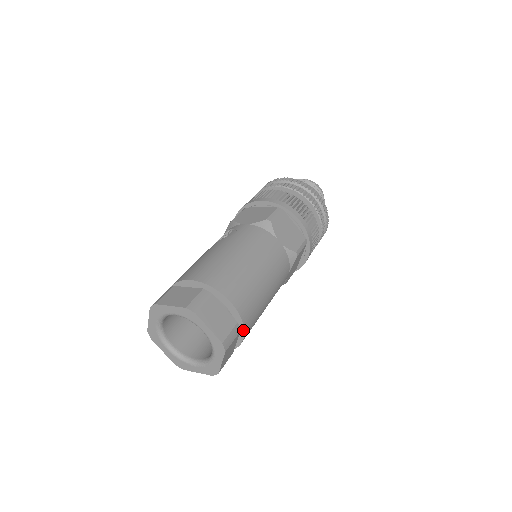
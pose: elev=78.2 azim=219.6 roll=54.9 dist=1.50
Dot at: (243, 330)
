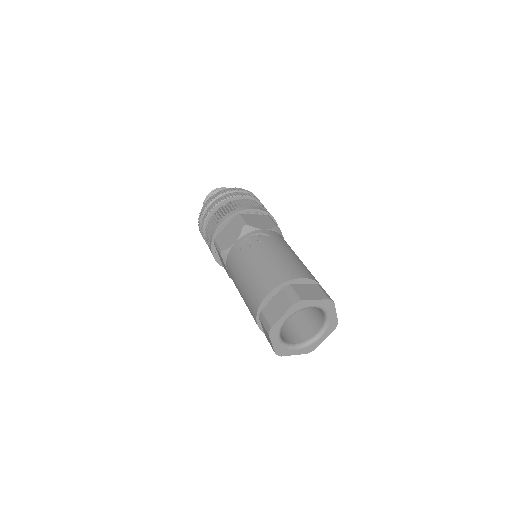
Dot at: occluded
